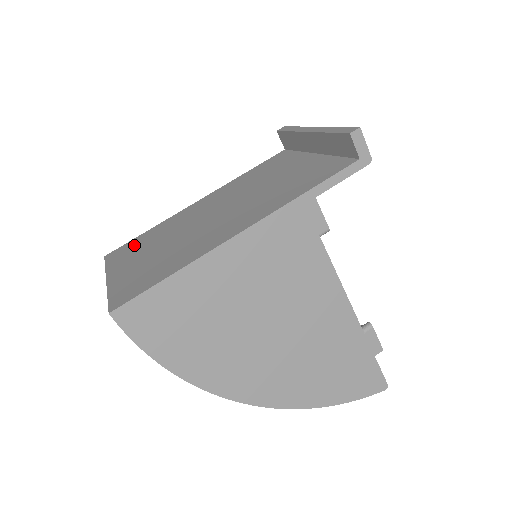
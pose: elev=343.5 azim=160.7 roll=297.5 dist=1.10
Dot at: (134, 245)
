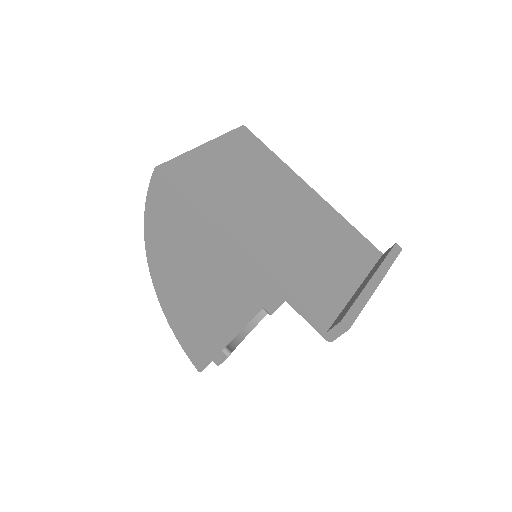
Dot at: (252, 149)
